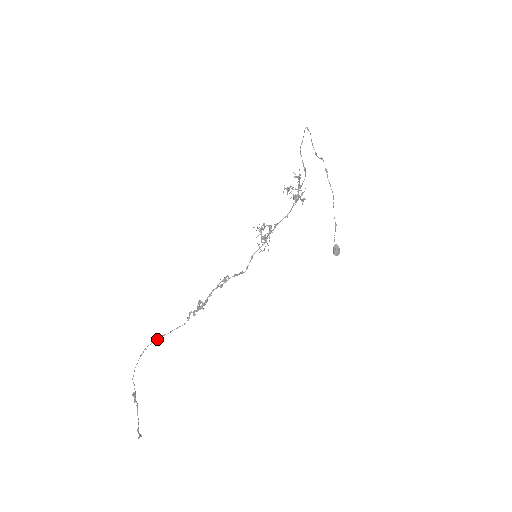
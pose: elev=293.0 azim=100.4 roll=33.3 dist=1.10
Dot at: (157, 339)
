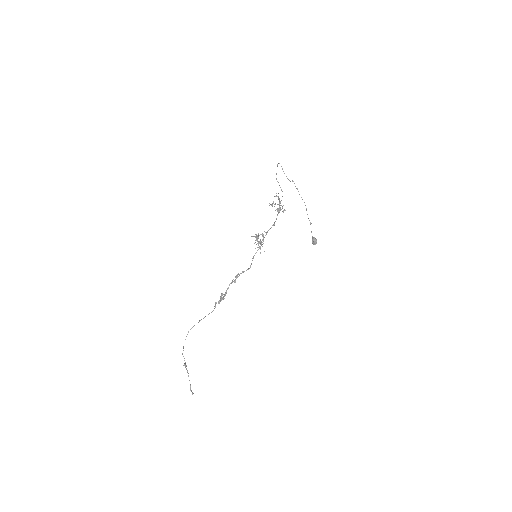
Dot at: occluded
